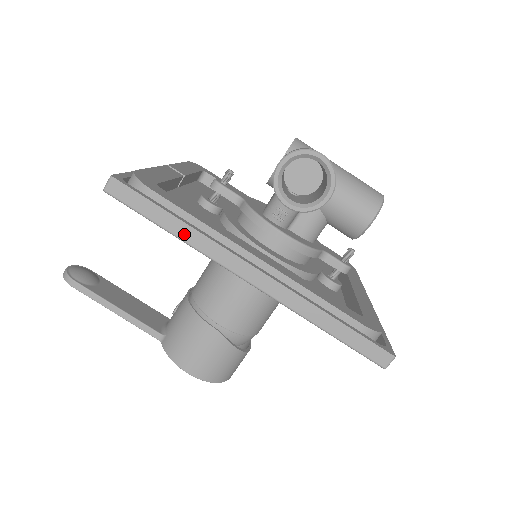
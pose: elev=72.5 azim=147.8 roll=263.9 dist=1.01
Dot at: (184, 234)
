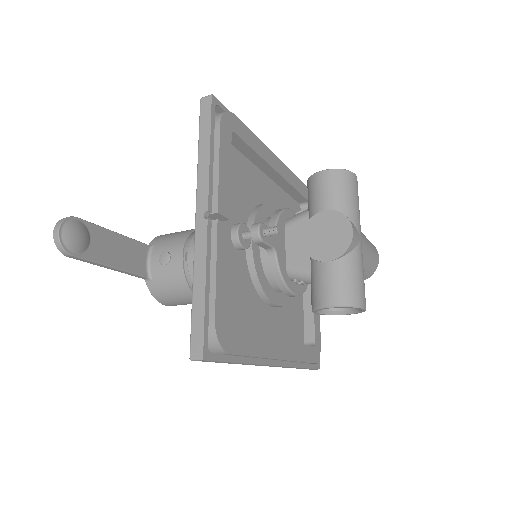
Dot at: occluded
